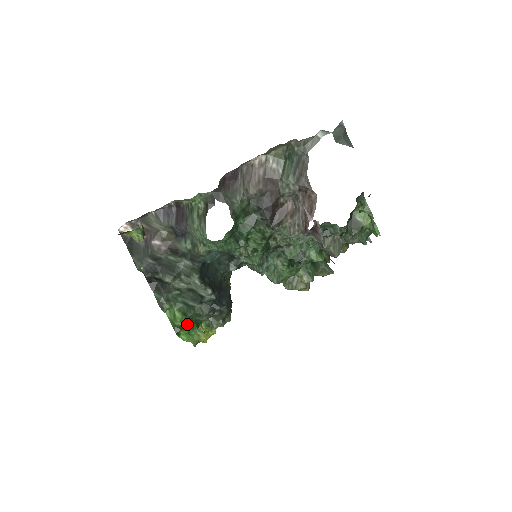
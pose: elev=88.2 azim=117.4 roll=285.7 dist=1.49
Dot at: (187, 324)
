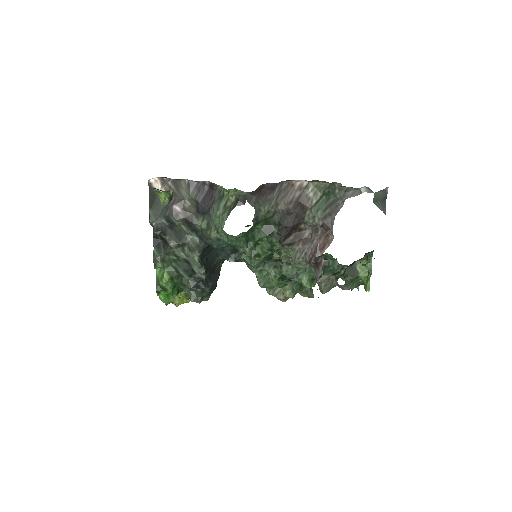
Dot at: (170, 288)
